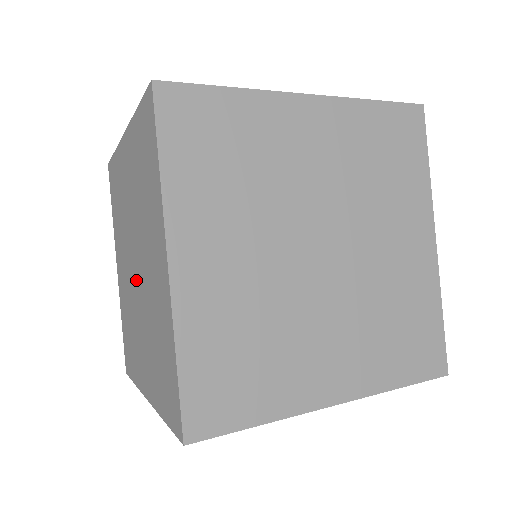
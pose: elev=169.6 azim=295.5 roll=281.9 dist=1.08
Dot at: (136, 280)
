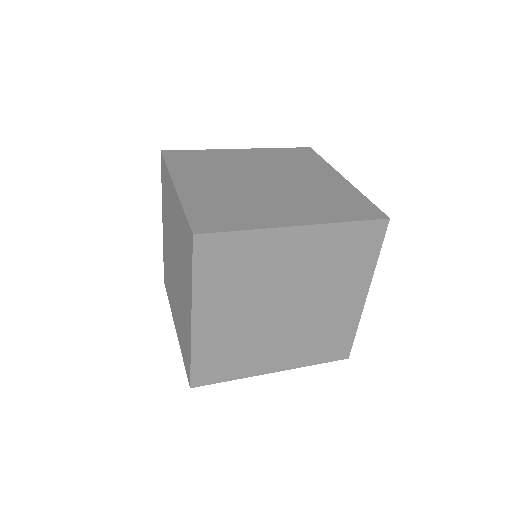
Dot at: (174, 271)
